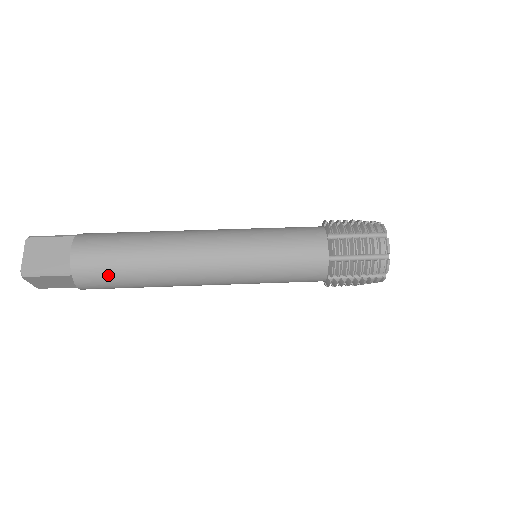
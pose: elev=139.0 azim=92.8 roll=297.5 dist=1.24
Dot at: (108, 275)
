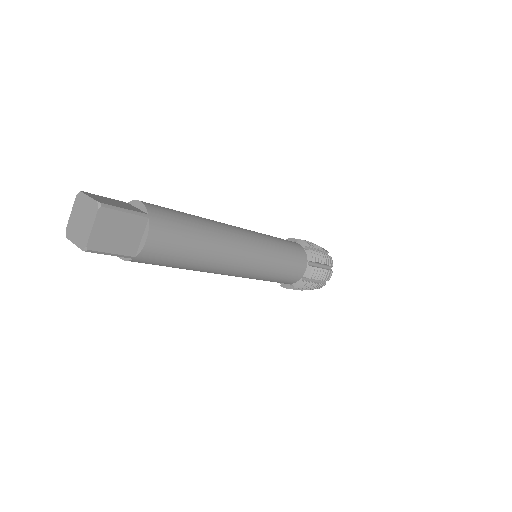
Dot at: (179, 226)
